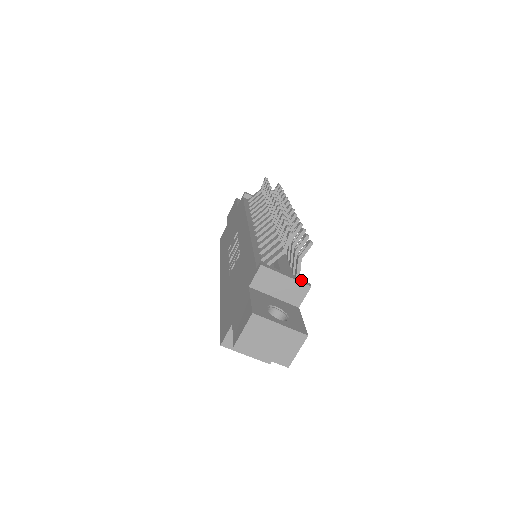
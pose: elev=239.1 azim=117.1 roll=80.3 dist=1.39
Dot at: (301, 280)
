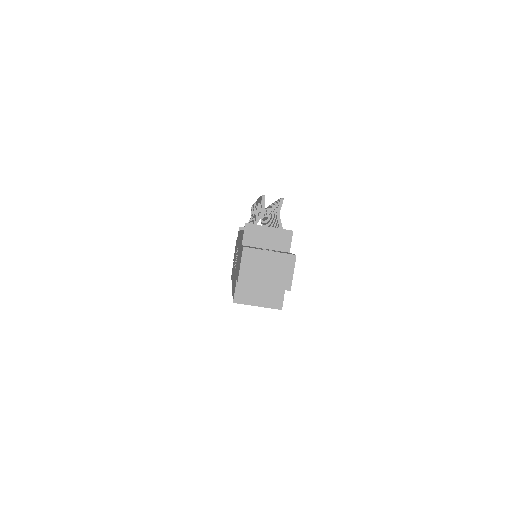
Dot at: (283, 229)
